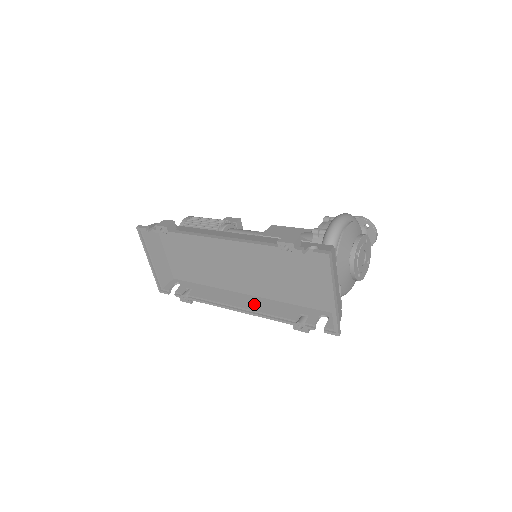
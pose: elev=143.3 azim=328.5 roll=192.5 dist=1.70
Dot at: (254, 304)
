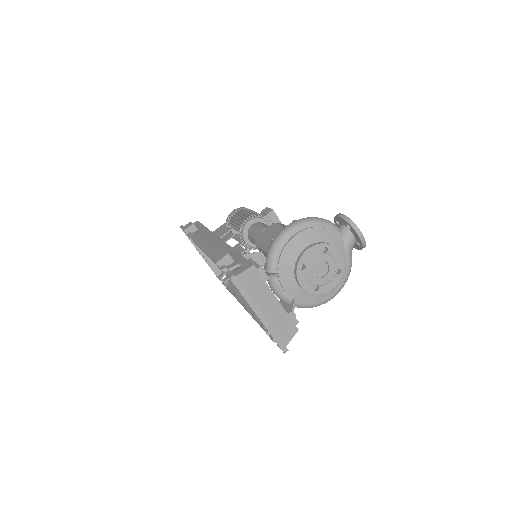
Dot at: occluded
